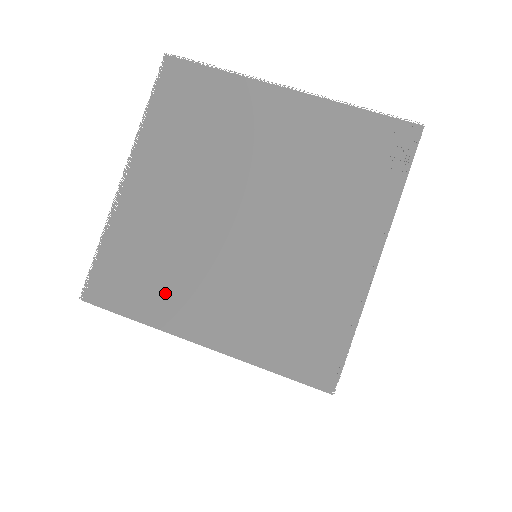
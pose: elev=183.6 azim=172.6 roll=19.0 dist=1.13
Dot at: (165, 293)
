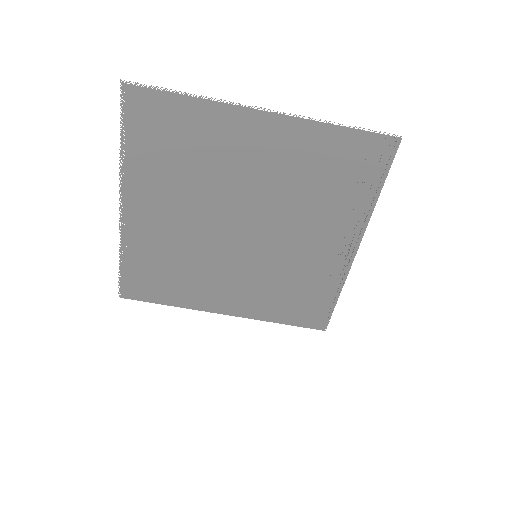
Dot at: (187, 287)
